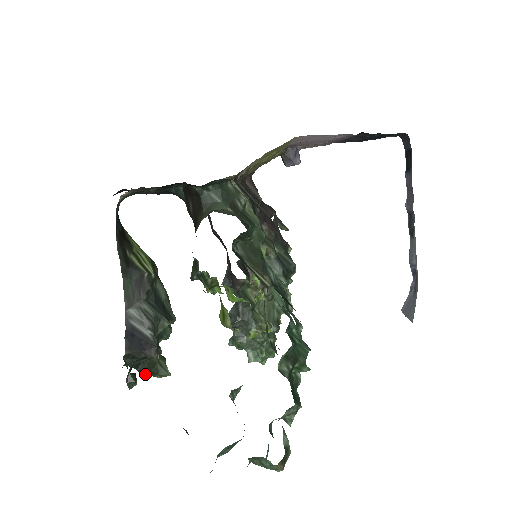
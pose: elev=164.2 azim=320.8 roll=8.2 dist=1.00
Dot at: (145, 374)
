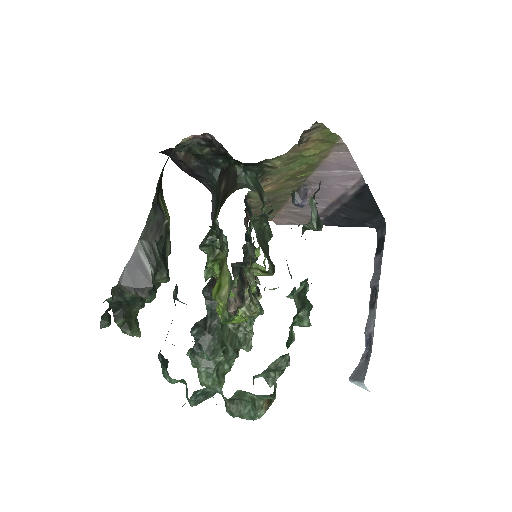
Dot at: (118, 324)
